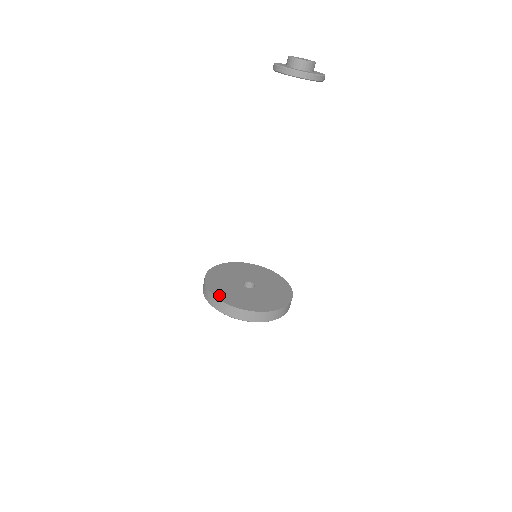
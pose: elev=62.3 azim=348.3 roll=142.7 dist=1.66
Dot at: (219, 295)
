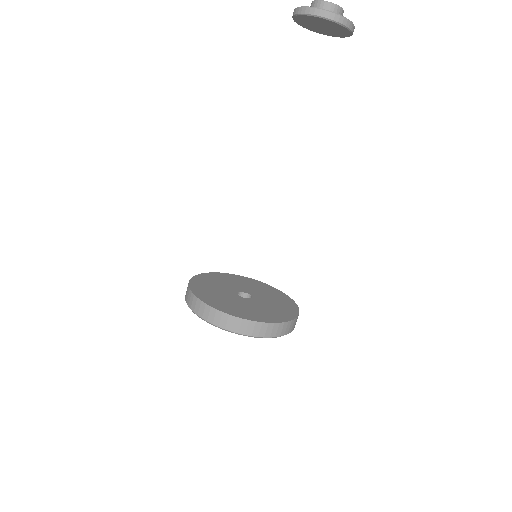
Dot at: (195, 285)
